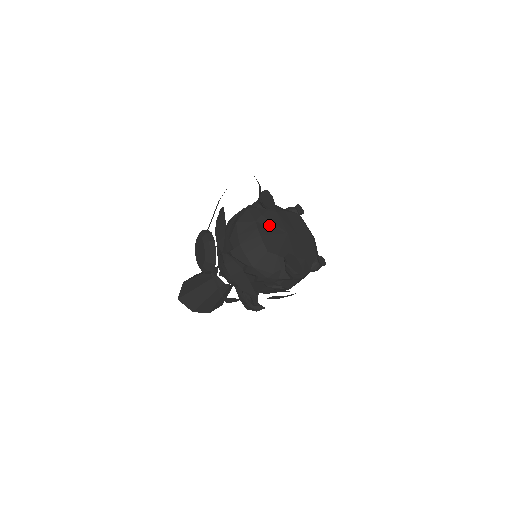
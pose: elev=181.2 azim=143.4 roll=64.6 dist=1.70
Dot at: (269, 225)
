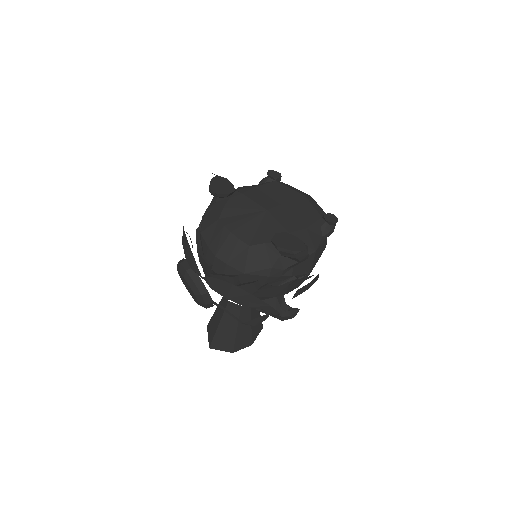
Dot at: (238, 214)
